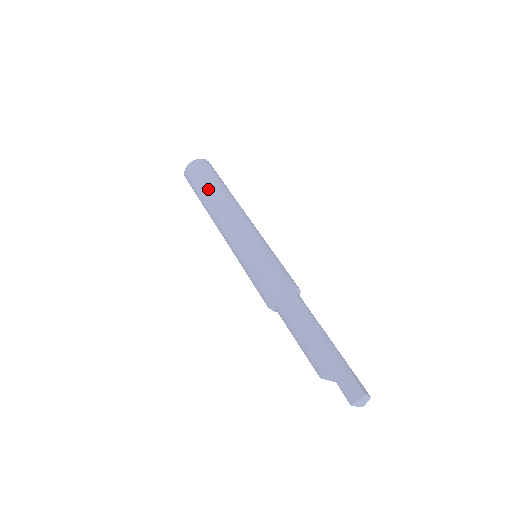
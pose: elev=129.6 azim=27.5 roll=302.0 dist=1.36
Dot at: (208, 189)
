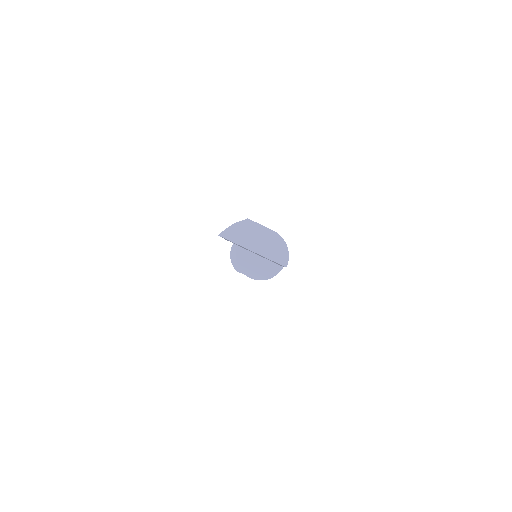
Dot at: occluded
